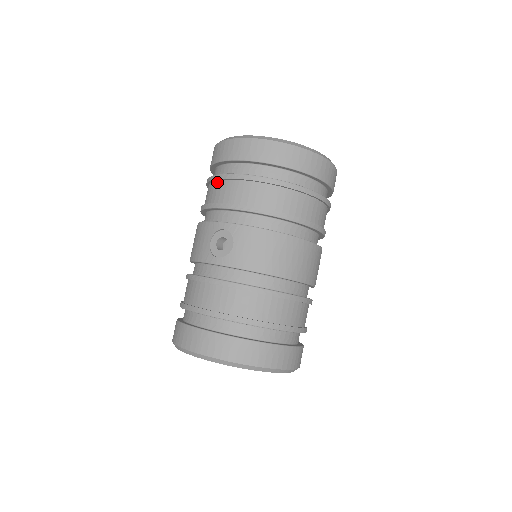
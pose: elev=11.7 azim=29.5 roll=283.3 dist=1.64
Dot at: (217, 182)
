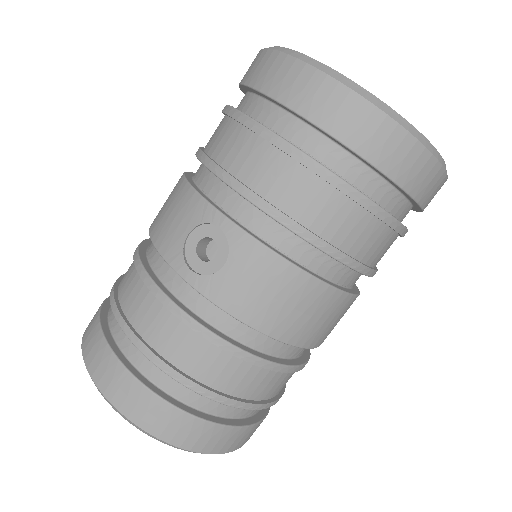
Dot at: (241, 128)
